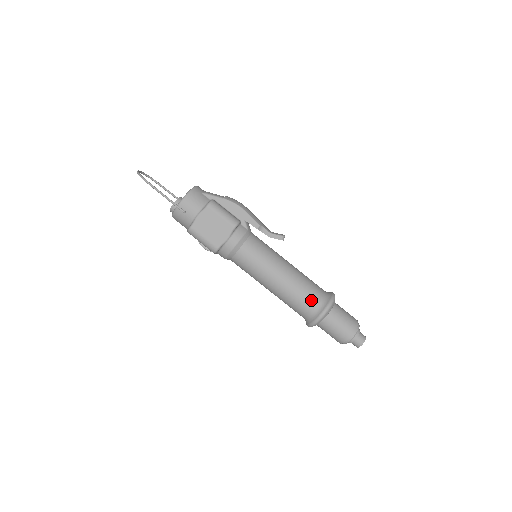
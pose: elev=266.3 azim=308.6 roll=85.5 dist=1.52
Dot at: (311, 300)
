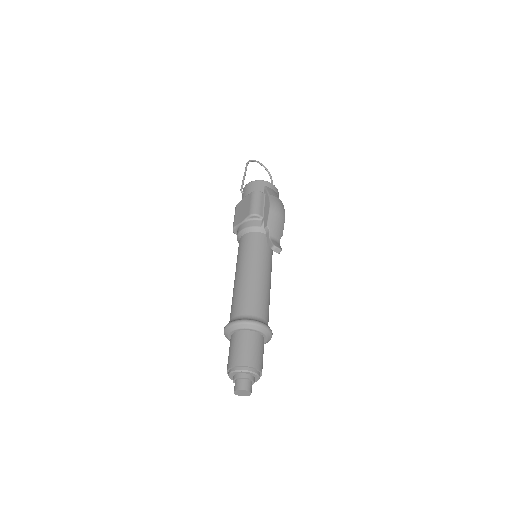
Dot at: (237, 308)
